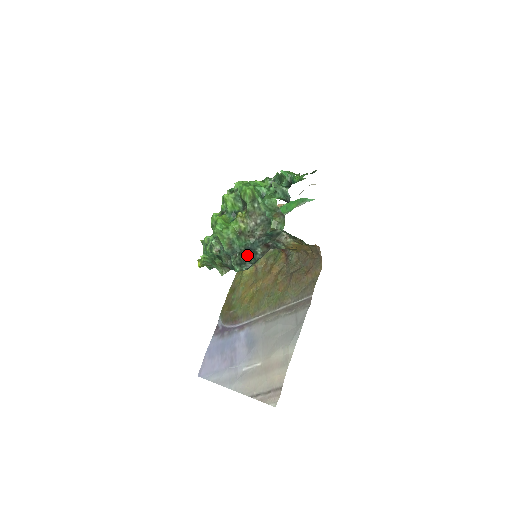
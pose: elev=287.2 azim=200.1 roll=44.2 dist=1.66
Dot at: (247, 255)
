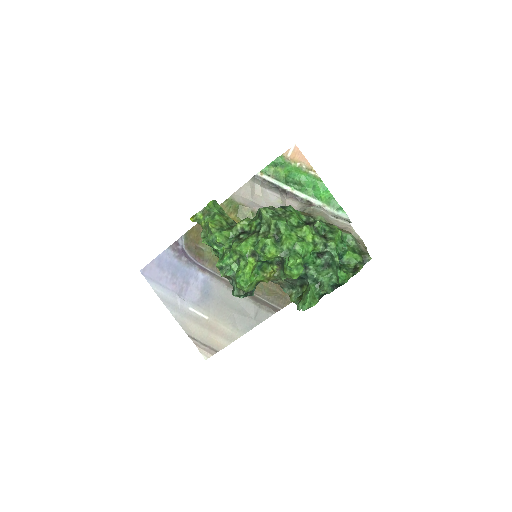
Dot at: occluded
